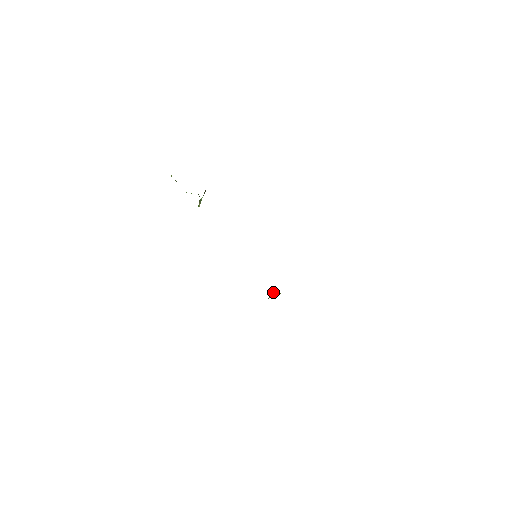
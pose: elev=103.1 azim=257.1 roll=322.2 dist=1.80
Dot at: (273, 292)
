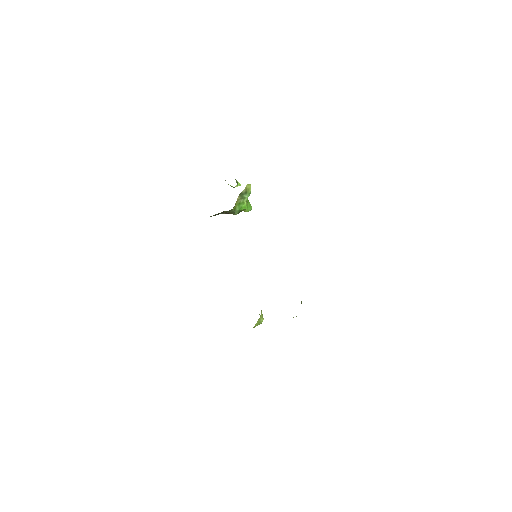
Dot at: occluded
